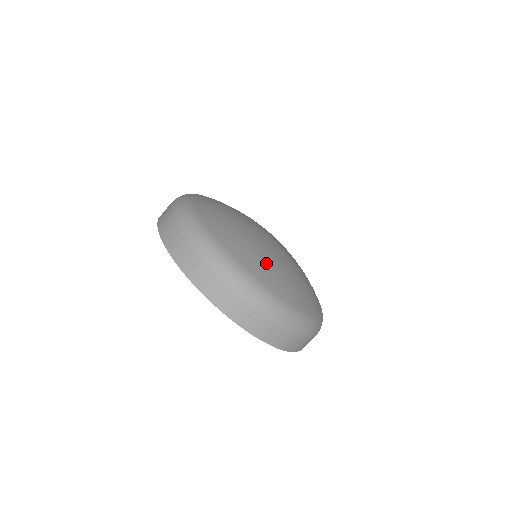
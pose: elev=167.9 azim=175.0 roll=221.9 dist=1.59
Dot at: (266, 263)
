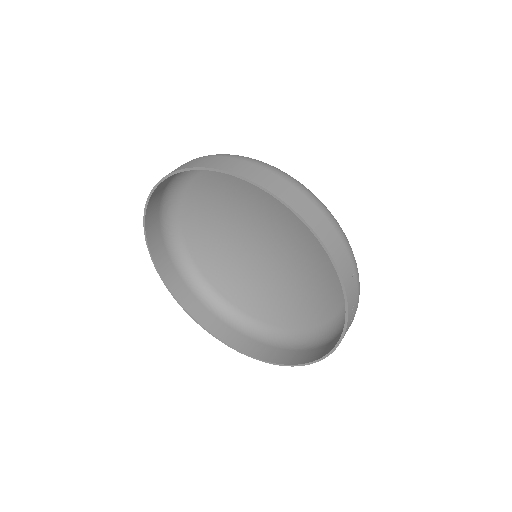
Dot at: occluded
